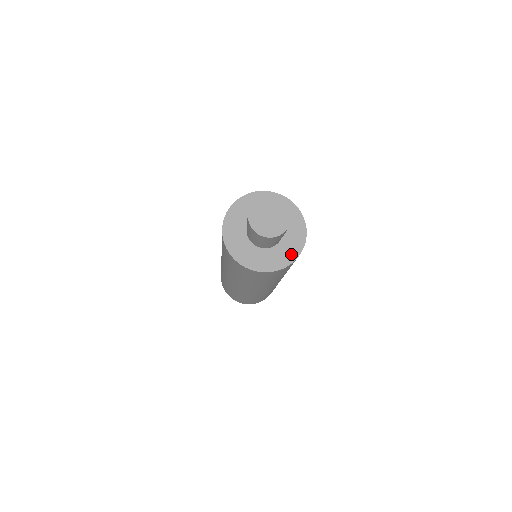
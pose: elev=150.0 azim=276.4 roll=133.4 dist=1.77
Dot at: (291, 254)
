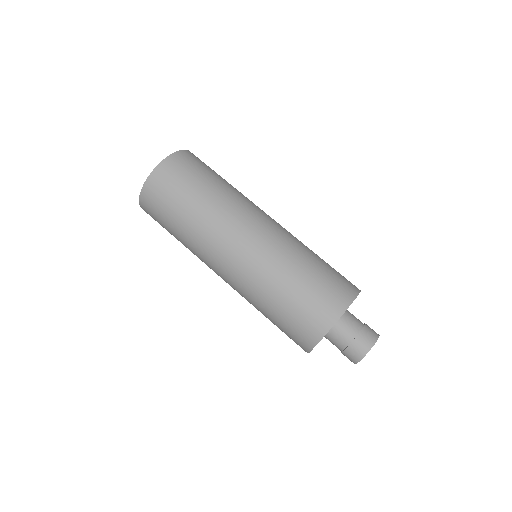
Dot at: occluded
